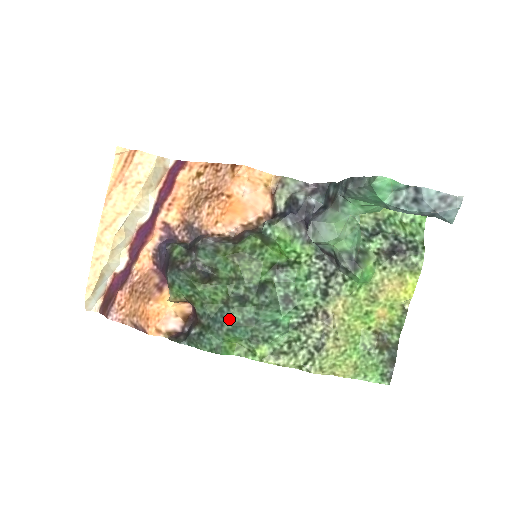
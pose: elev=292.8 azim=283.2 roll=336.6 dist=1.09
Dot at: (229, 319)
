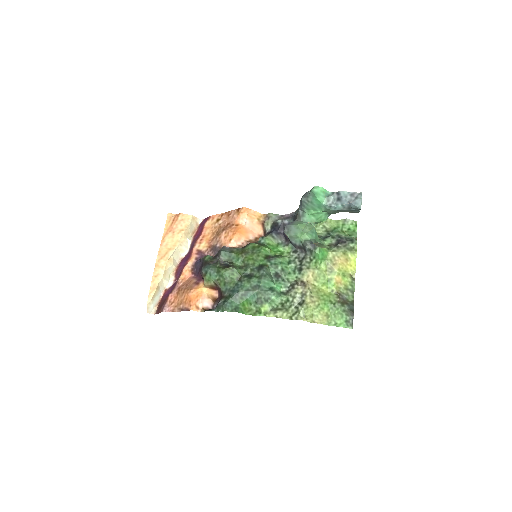
Dot at: (242, 288)
